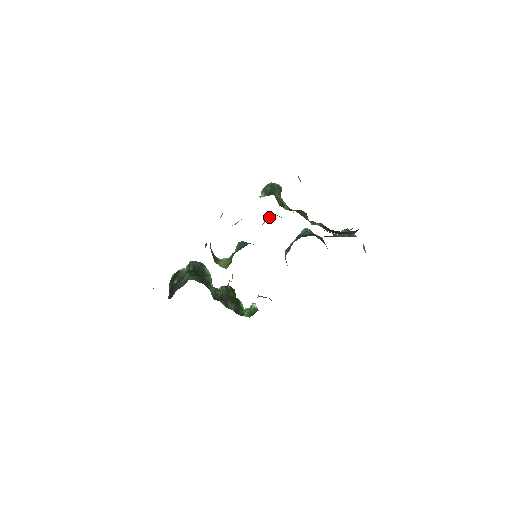
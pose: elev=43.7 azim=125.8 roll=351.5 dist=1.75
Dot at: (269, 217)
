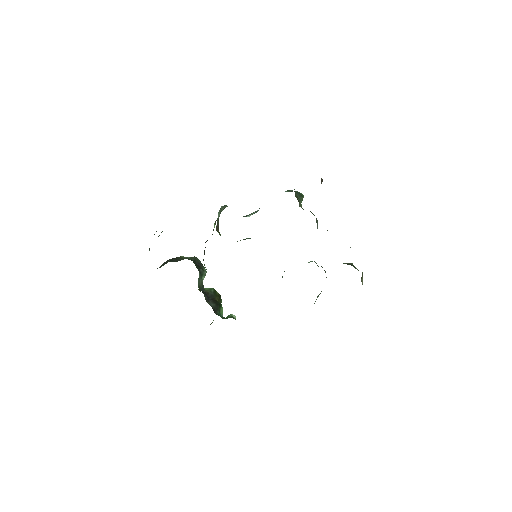
Dot at: occluded
